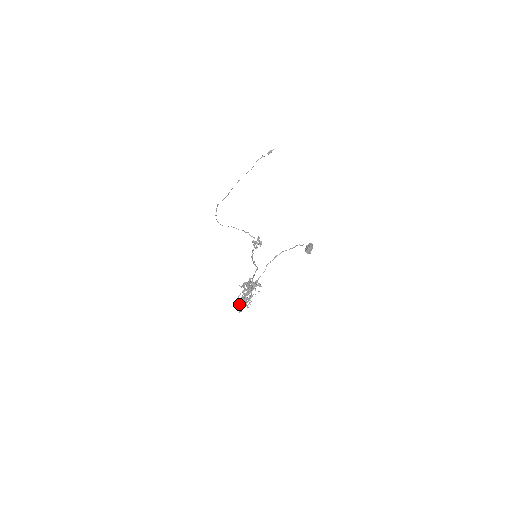
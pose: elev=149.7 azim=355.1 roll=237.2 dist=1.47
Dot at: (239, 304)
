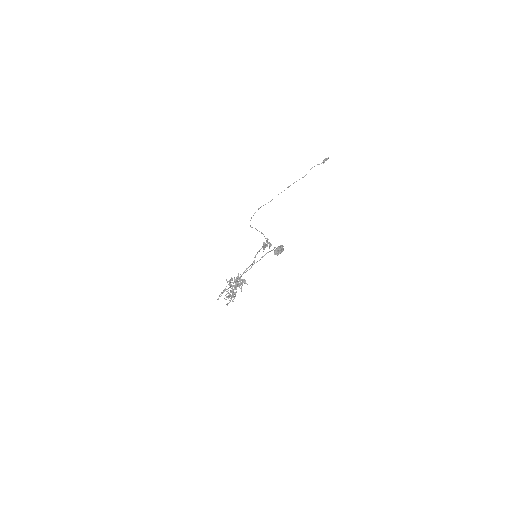
Dot at: (219, 296)
